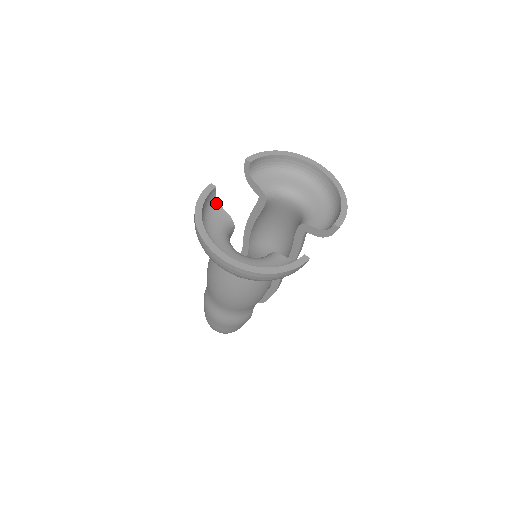
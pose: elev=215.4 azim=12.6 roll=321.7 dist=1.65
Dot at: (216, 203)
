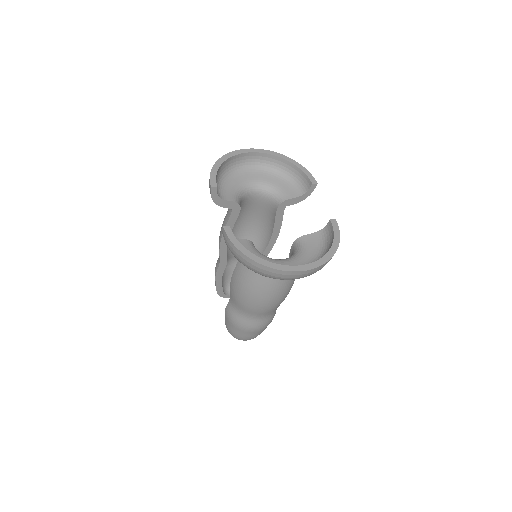
Dot at: occluded
